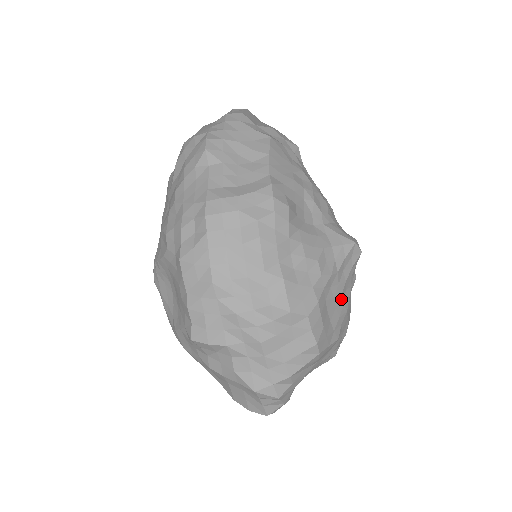
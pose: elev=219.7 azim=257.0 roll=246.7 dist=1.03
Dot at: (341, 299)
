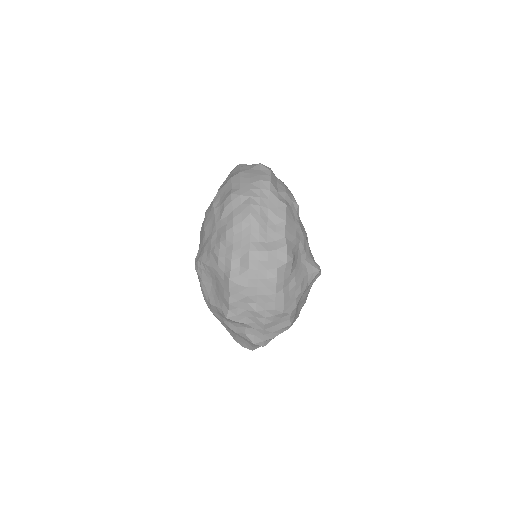
Dot at: (305, 298)
